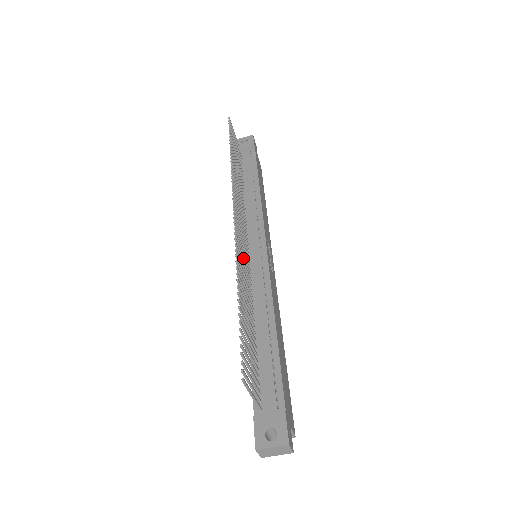
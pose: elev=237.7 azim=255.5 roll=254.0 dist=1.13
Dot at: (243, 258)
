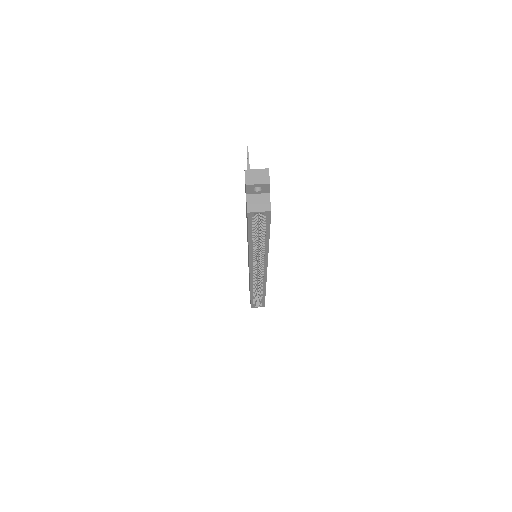
Dot at: occluded
